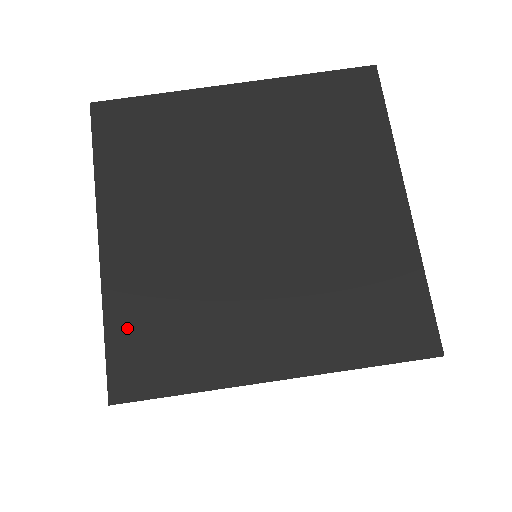
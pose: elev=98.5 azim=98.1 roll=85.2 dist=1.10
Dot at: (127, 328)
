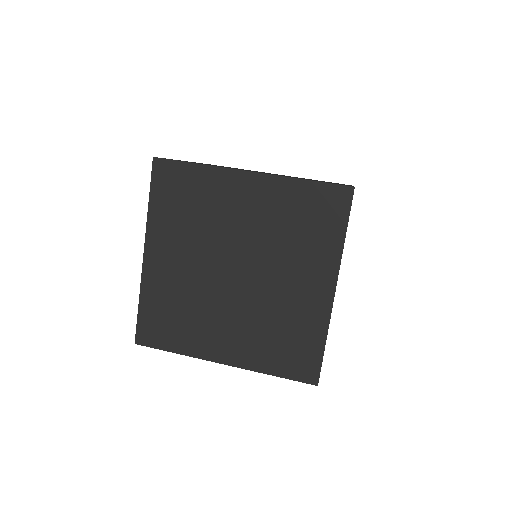
Dot at: (151, 309)
